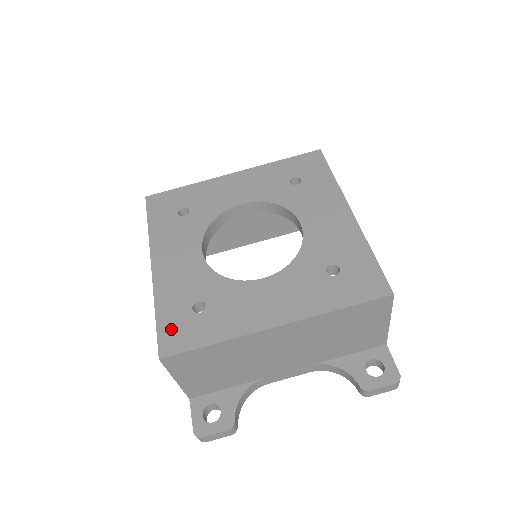
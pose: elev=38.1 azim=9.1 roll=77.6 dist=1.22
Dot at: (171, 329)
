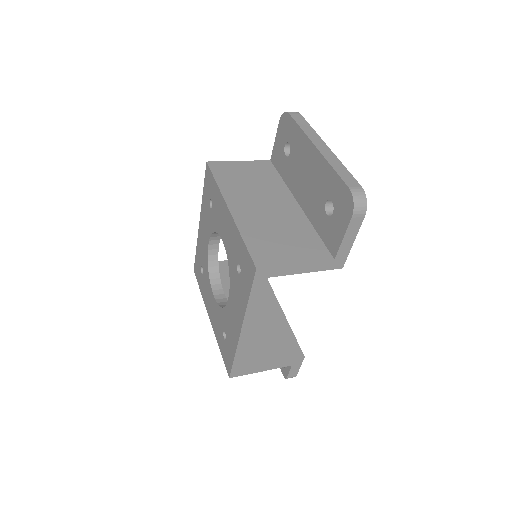
Dot at: (197, 265)
